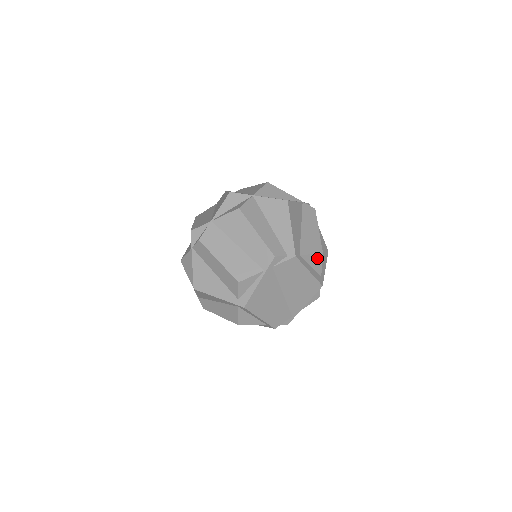
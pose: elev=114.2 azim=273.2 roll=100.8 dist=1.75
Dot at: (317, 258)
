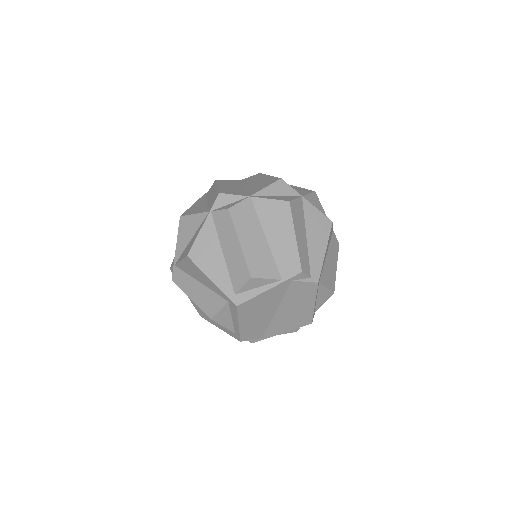
Dot at: (327, 294)
